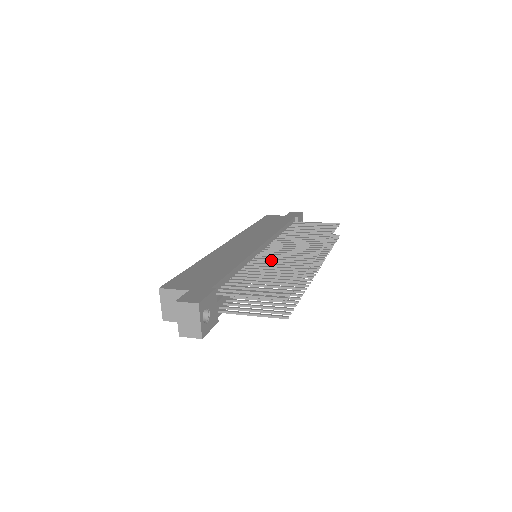
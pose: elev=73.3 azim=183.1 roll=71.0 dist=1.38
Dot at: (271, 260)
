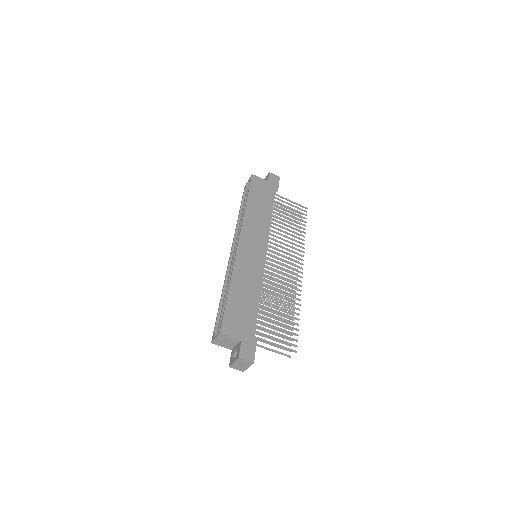
Dot at: occluded
